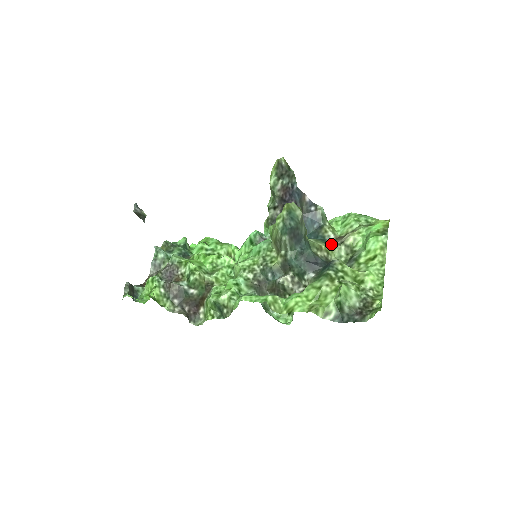
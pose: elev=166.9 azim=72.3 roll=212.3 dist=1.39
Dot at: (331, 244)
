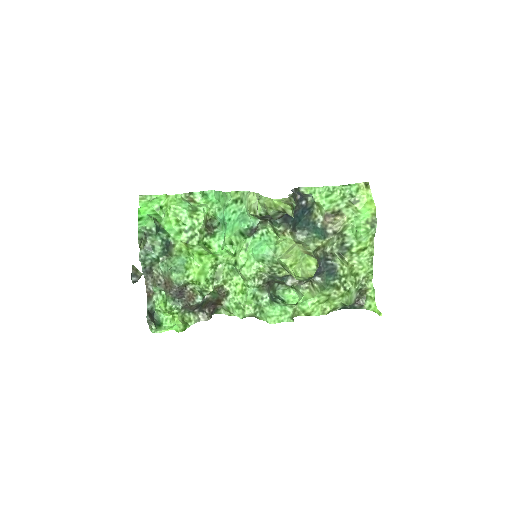
Dot at: (324, 234)
